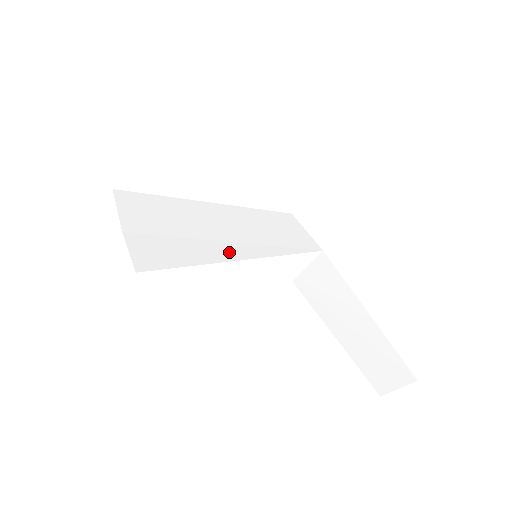
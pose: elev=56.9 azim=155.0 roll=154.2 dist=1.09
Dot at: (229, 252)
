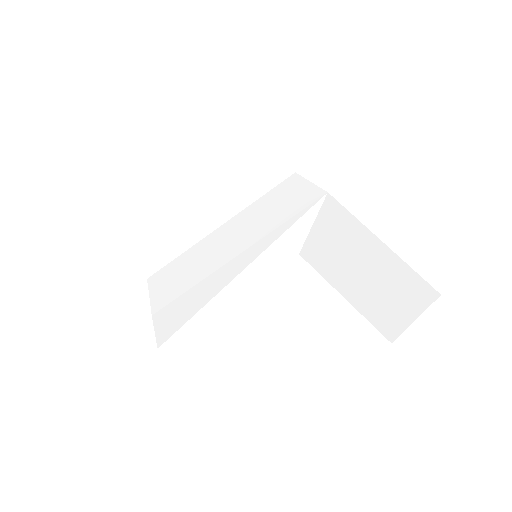
Dot at: (230, 272)
